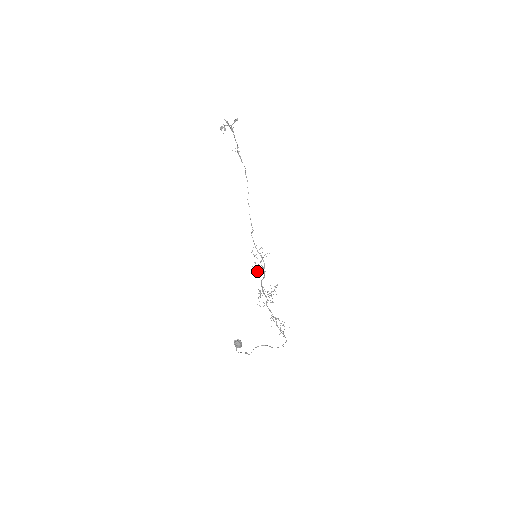
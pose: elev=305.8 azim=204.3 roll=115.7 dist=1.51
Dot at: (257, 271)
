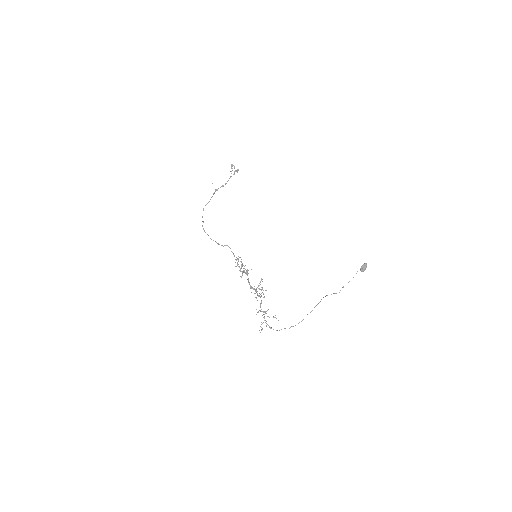
Dot at: (243, 271)
